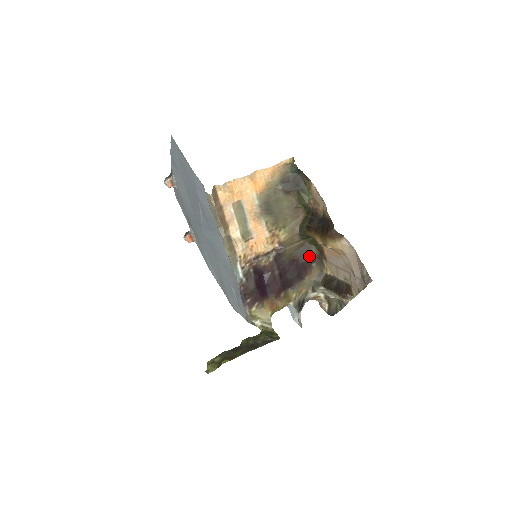
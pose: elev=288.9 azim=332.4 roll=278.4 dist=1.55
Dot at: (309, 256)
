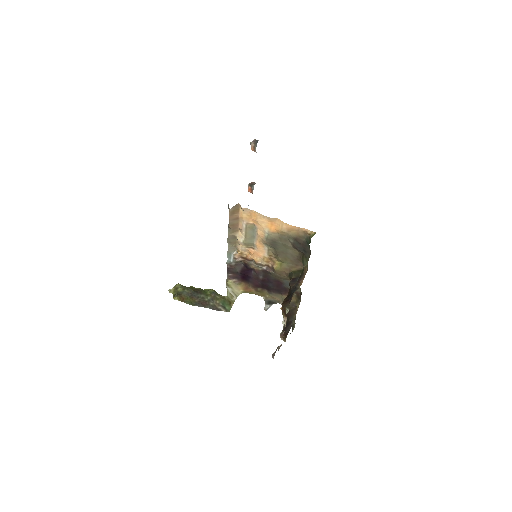
Dot at: occluded
